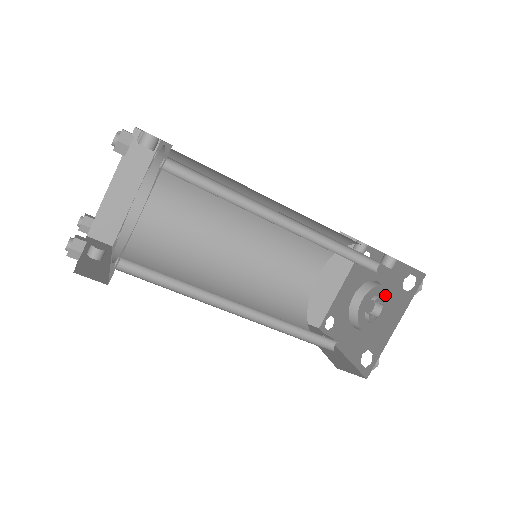
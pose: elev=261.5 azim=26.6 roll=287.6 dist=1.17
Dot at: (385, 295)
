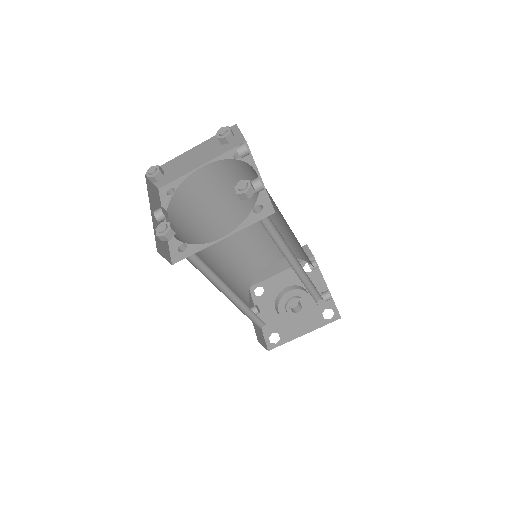
Dot at: (309, 307)
